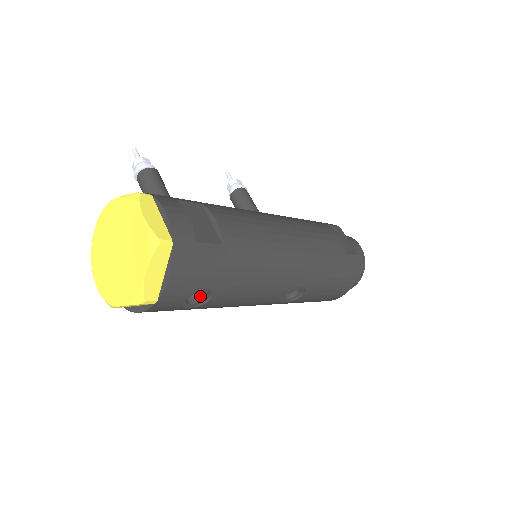
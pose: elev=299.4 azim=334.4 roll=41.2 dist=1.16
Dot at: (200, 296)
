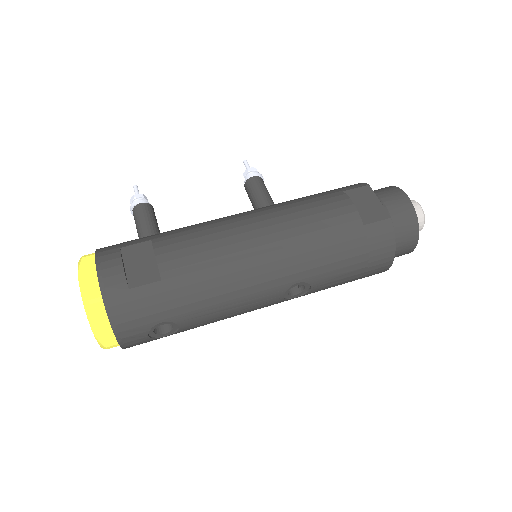
Dot at: (172, 324)
